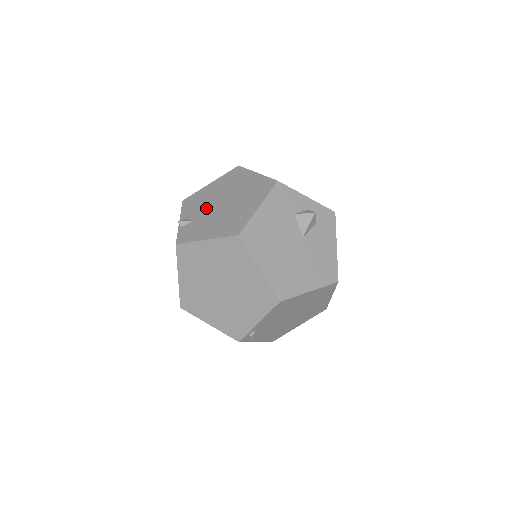
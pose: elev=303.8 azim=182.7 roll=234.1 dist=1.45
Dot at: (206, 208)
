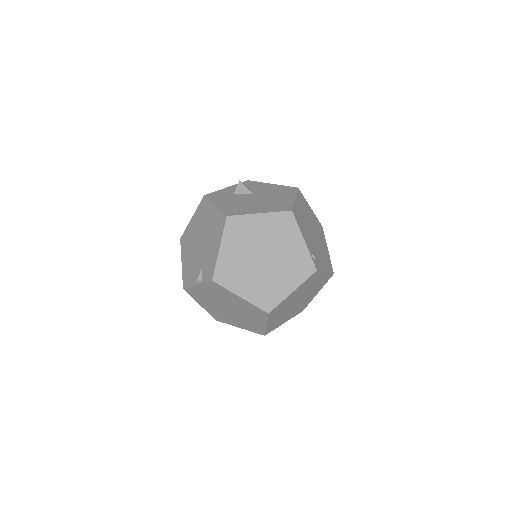
Dot at: (197, 259)
